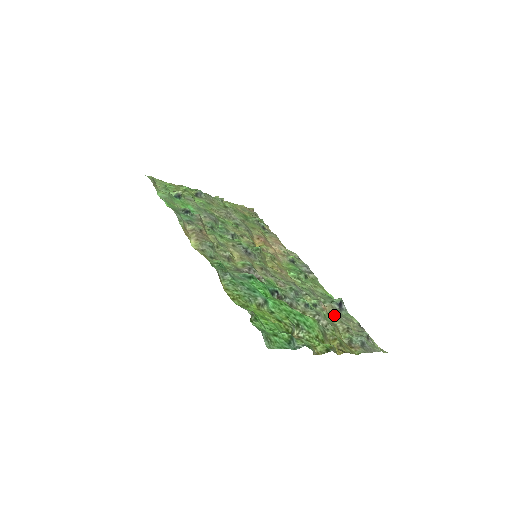
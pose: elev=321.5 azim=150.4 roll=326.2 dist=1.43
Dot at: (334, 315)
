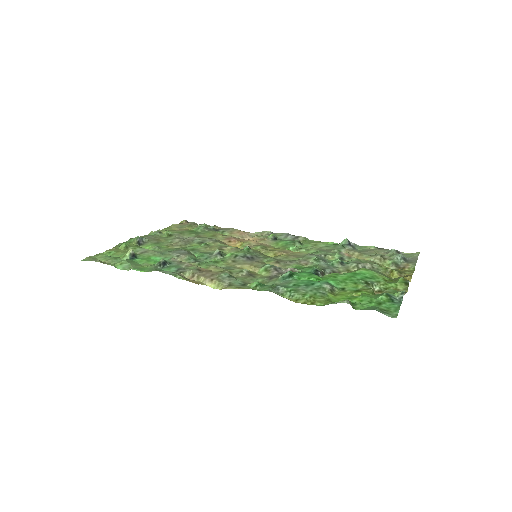
Dot at: (359, 255)
